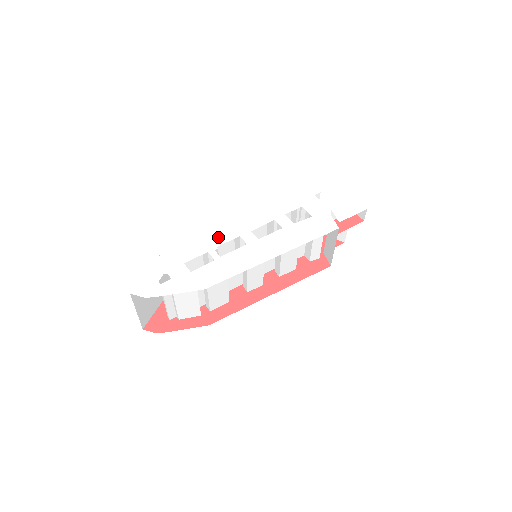
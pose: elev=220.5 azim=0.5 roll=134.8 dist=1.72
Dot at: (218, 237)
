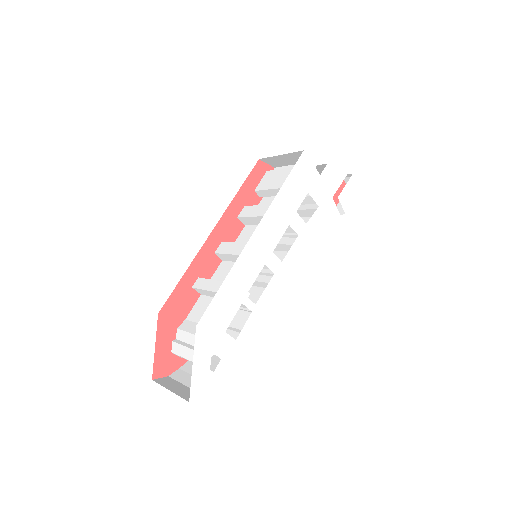
Dot at: (245, 276)
